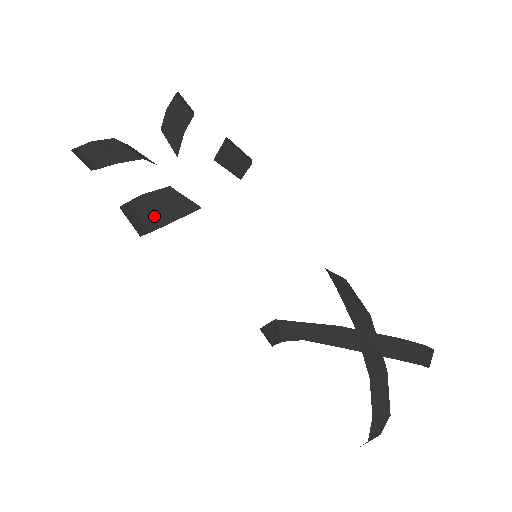
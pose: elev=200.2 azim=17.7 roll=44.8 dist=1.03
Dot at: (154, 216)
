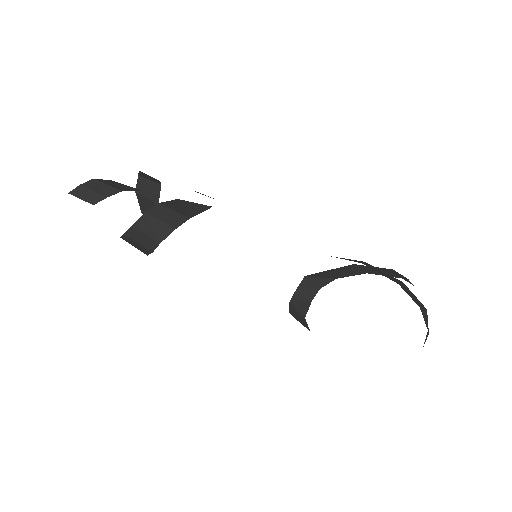
Dot at: (176, 215)
